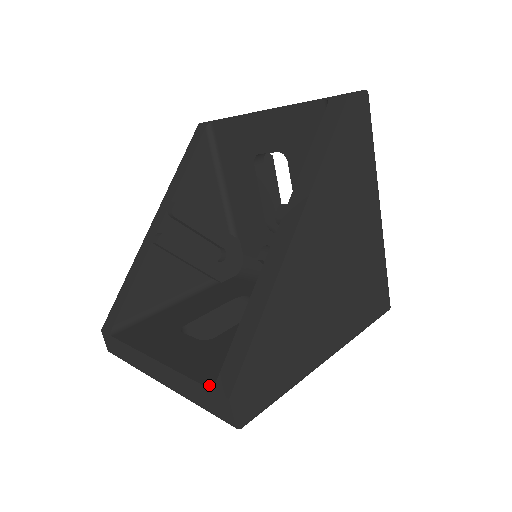
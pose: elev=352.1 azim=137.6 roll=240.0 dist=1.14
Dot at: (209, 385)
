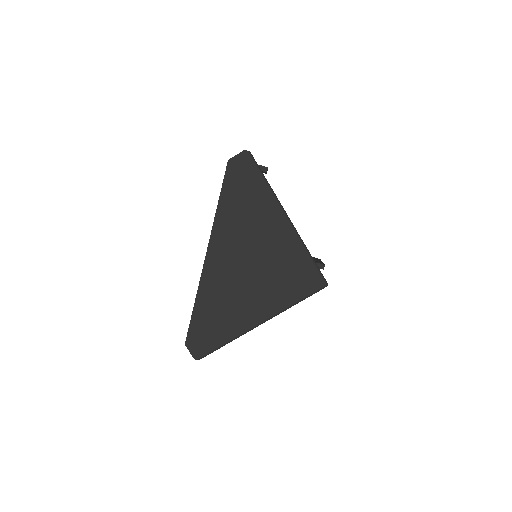
Dot at: occluded
